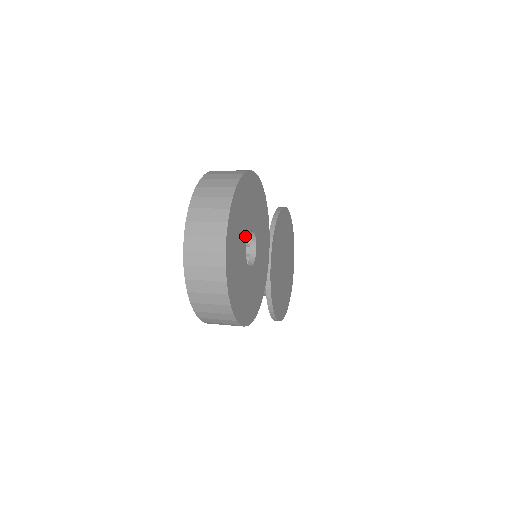
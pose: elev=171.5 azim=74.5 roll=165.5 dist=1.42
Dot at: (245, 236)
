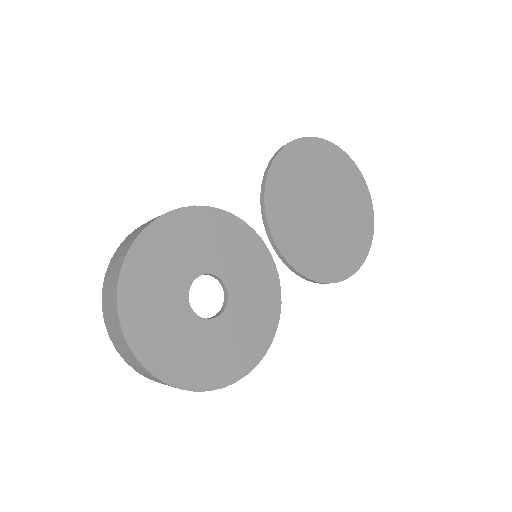
Dot at: (182, 302)
